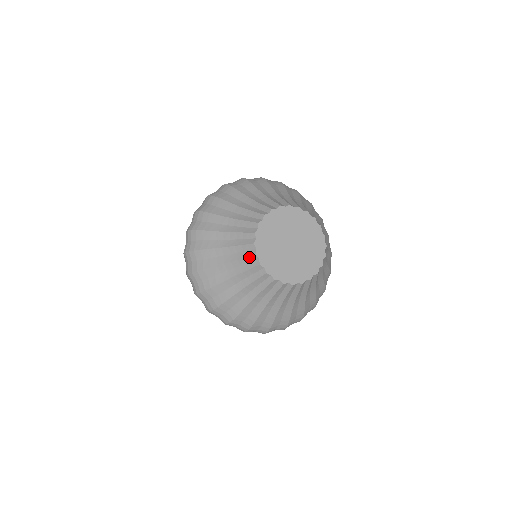
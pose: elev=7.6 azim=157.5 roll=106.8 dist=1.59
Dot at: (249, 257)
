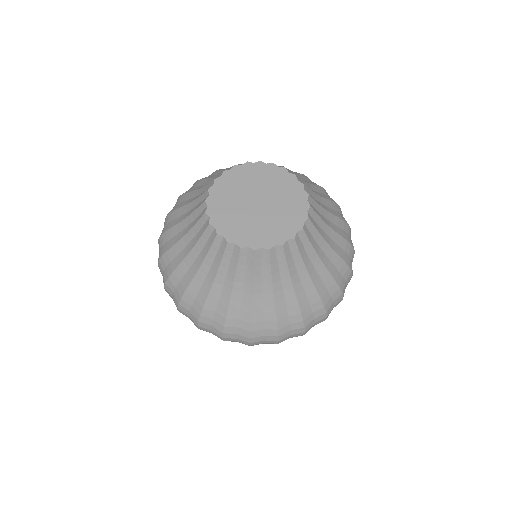
Dot at: (225, 252)
